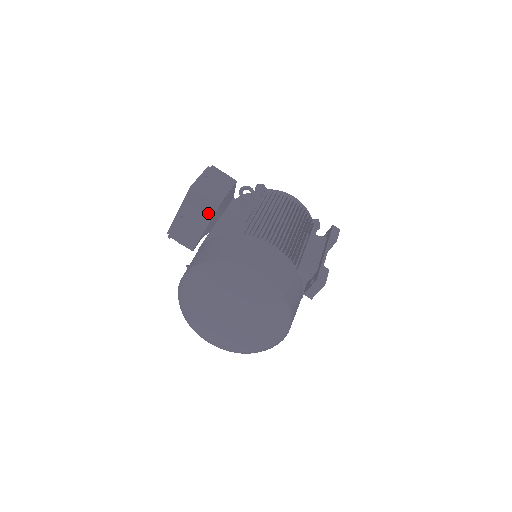
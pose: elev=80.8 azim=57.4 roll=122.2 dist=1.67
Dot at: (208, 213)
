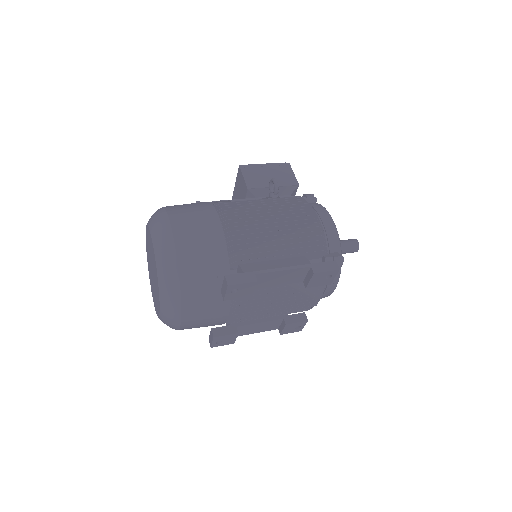
Dot at: (243, 195)
